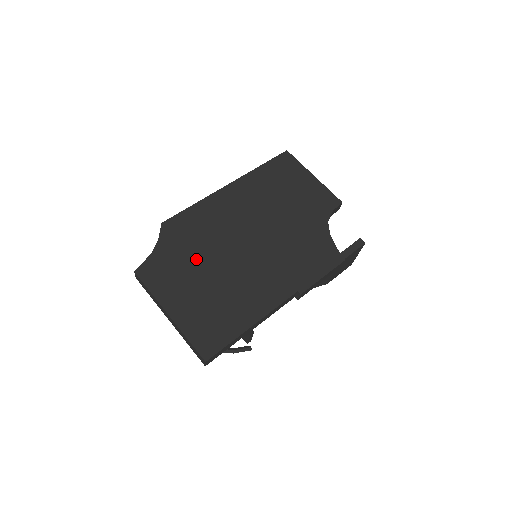
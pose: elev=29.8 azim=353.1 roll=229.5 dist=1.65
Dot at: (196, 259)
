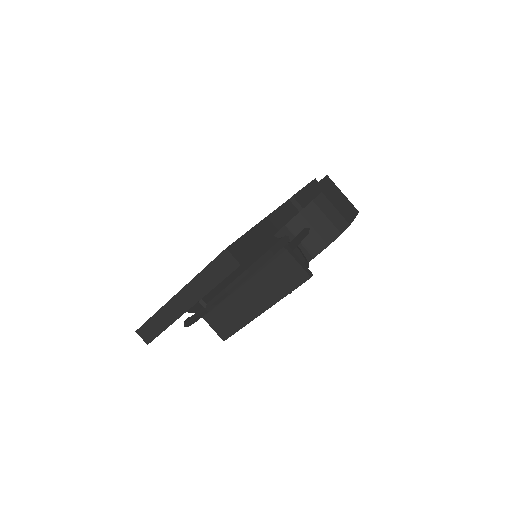
Dot at: occluded
